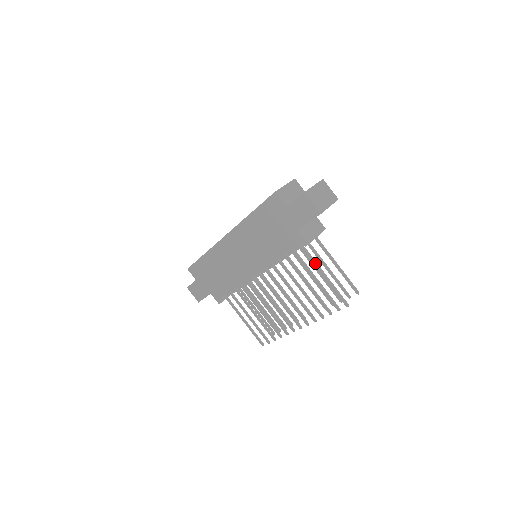
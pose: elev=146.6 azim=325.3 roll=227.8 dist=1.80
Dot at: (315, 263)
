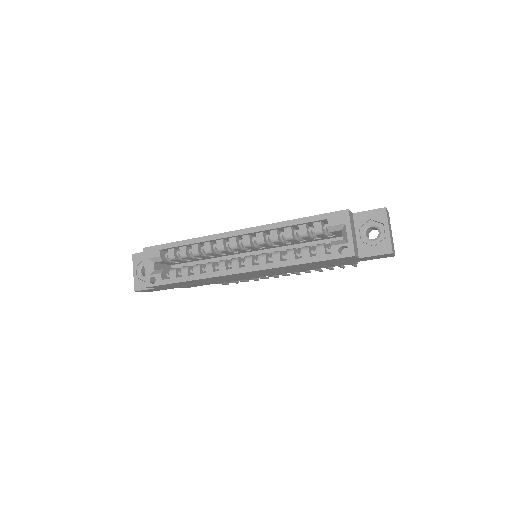
Dot at: occluded
